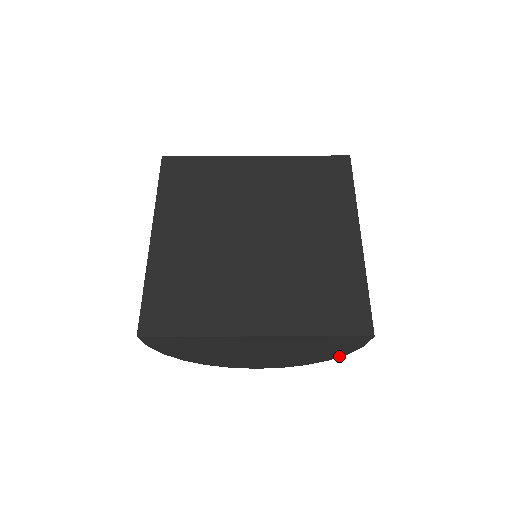
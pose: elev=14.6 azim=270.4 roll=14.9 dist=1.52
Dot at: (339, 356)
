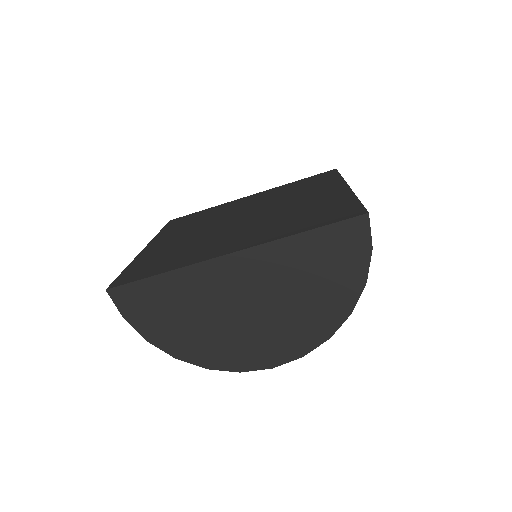
Dot at: (358, 294)
